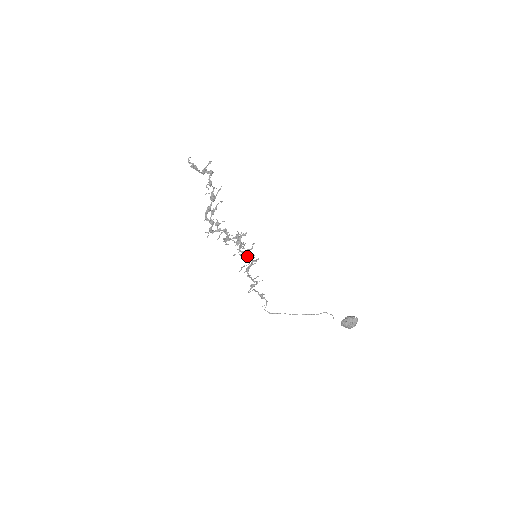
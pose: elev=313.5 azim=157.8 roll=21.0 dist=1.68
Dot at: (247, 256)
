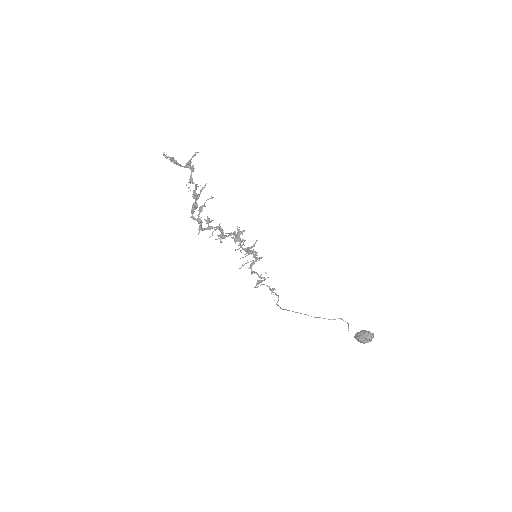
Dot at: (248, 253)
